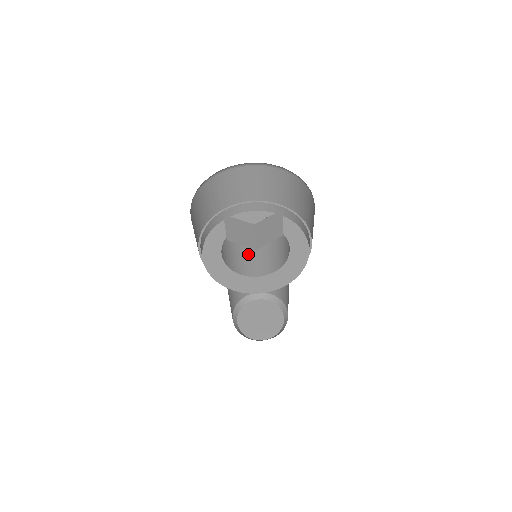
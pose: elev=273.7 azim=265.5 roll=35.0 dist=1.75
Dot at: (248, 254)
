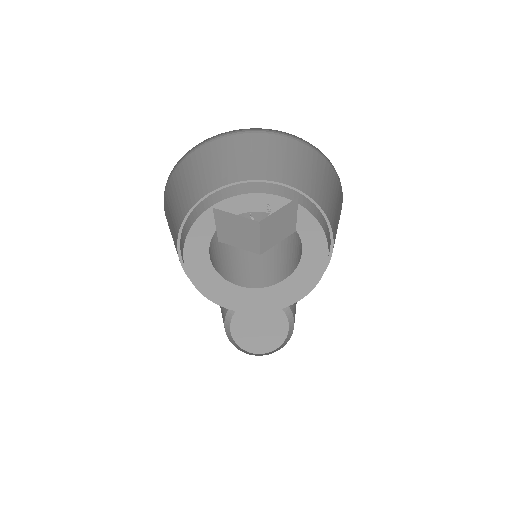
Dot at: (242, 249)
